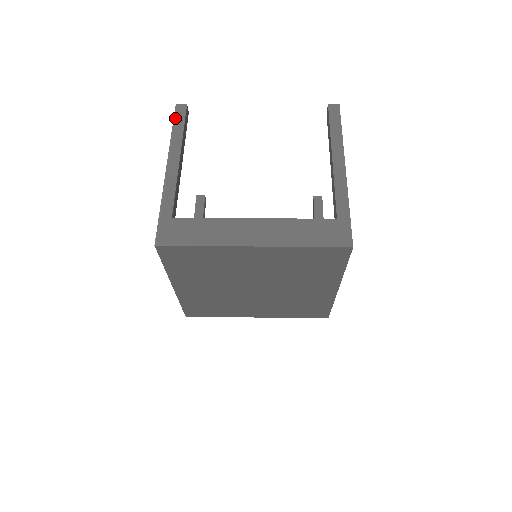
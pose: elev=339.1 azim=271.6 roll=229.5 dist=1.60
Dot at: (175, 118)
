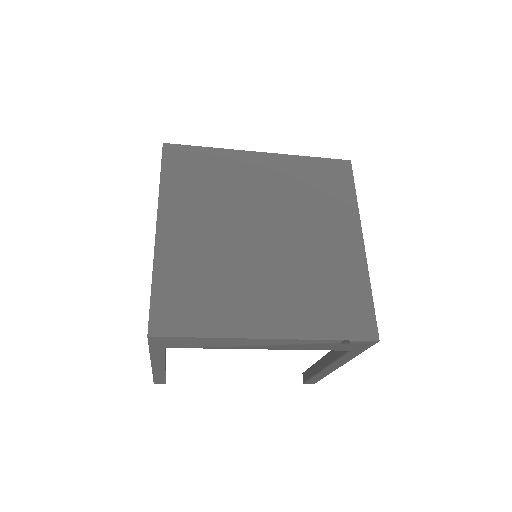
Dot at: occluded
